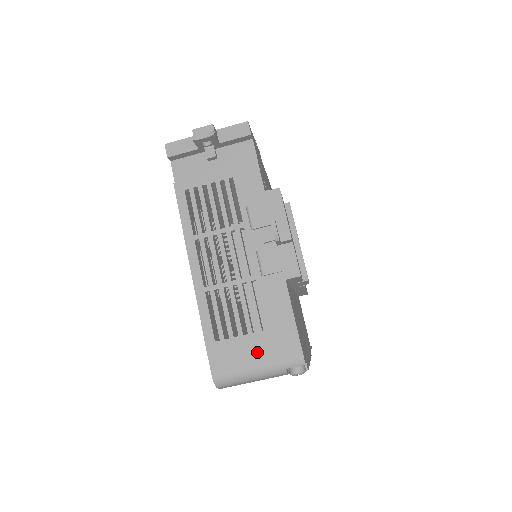
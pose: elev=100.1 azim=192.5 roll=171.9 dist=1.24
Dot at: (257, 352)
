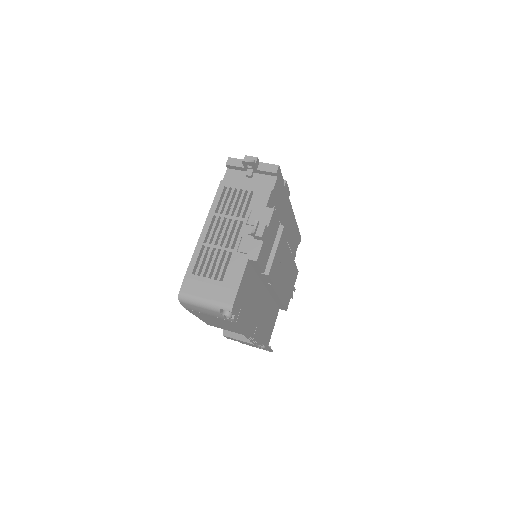
Dot at: (210, 291)
